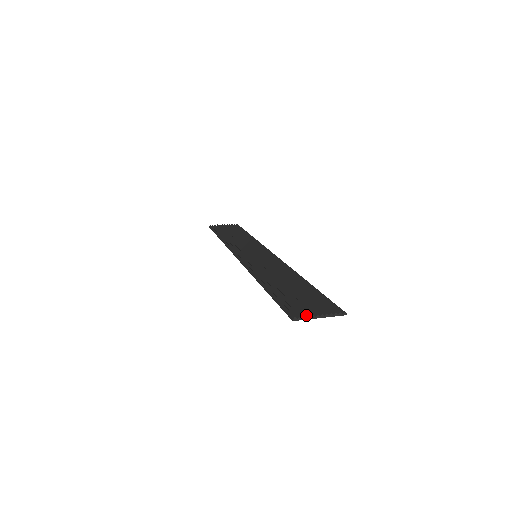
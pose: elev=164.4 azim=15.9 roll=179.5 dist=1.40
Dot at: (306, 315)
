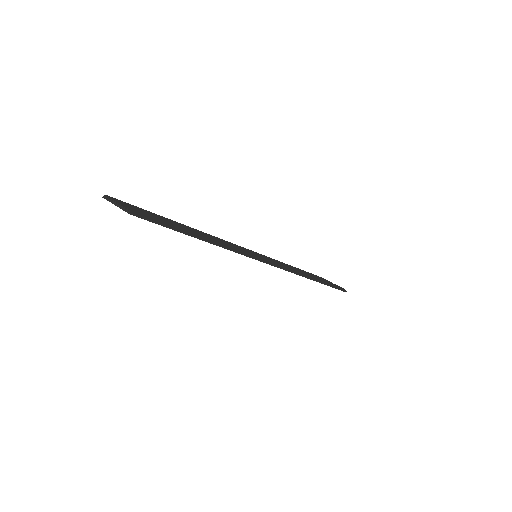
Dot at: (113, 200)
